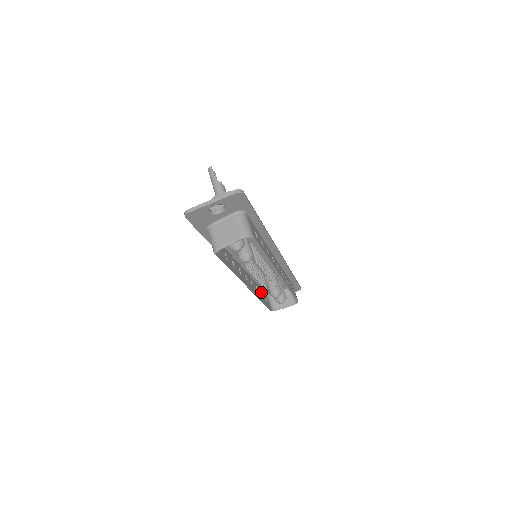
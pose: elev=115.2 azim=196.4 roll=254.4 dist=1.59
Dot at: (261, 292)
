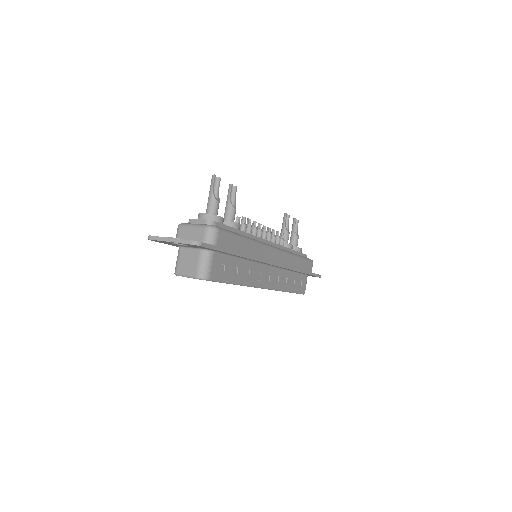
Dot at: occluded
